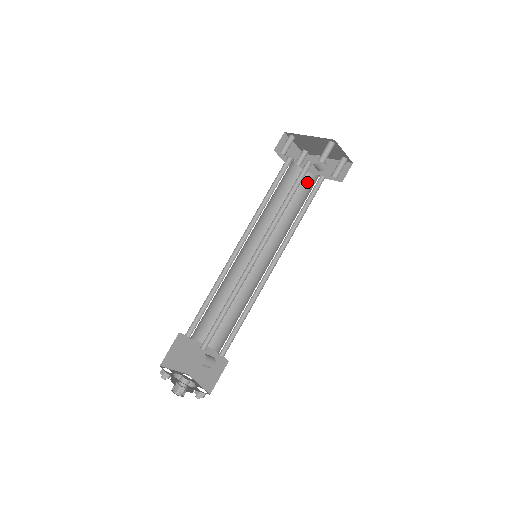
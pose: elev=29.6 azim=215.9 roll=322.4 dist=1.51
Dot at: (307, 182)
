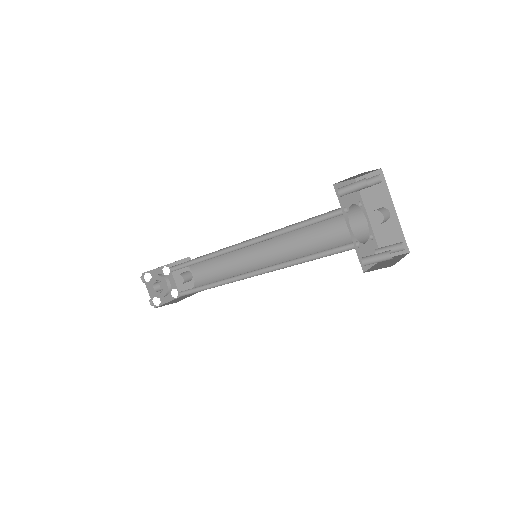
Dot at: (353, 220)
